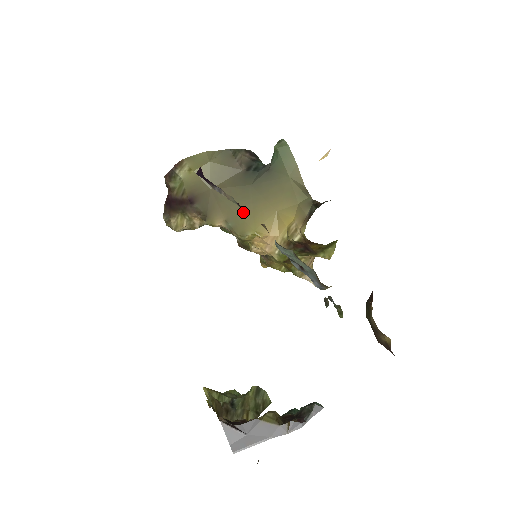
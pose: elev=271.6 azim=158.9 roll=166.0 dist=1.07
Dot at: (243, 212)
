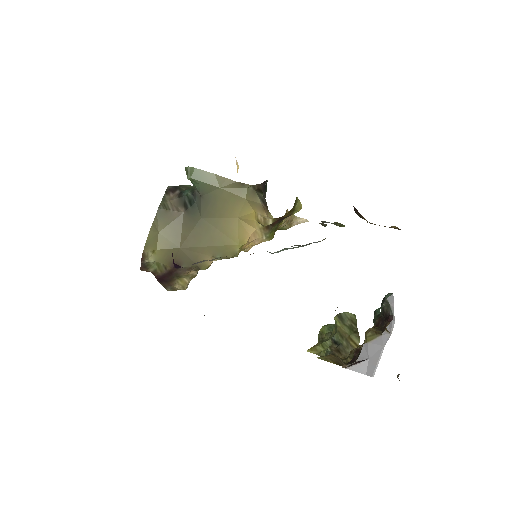
Dot at: (218, 241)
